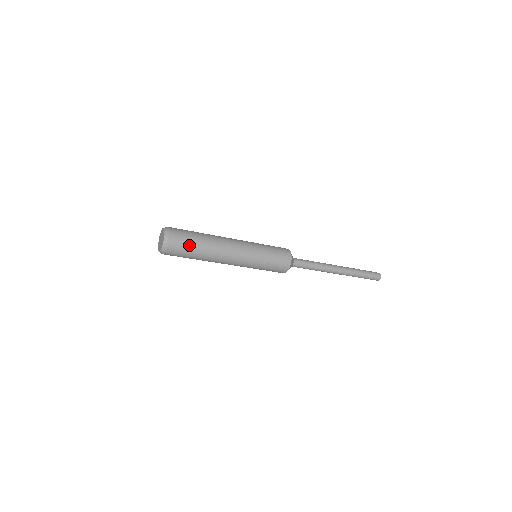
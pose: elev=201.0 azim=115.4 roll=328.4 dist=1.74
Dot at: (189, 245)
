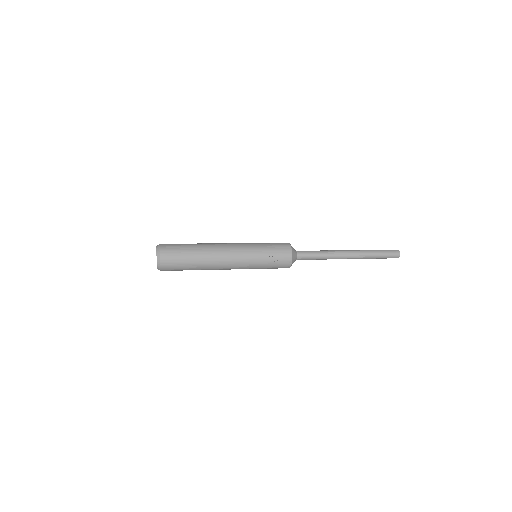
Dot at: (182, 252)
